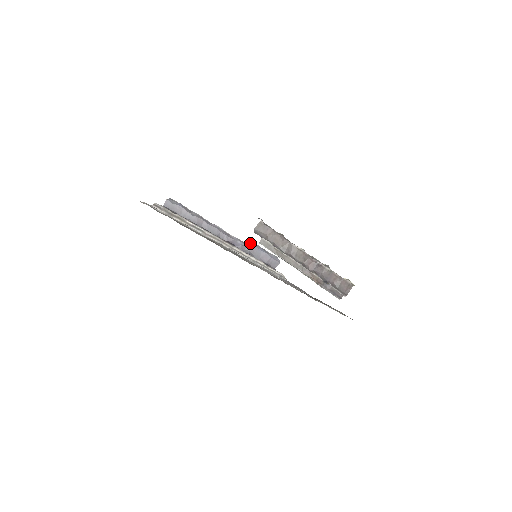
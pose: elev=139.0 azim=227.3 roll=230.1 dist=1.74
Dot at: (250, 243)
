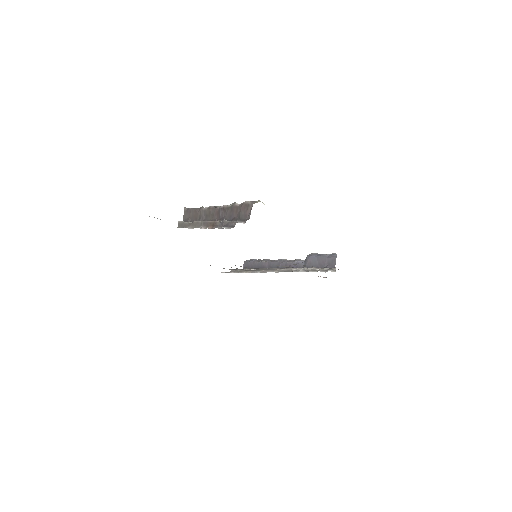
Dot at: (307, 256)
